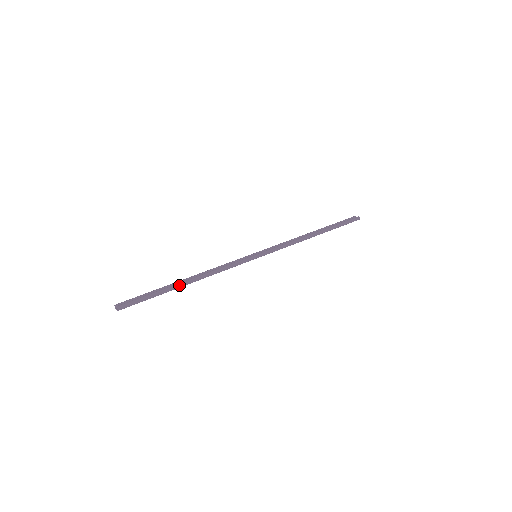
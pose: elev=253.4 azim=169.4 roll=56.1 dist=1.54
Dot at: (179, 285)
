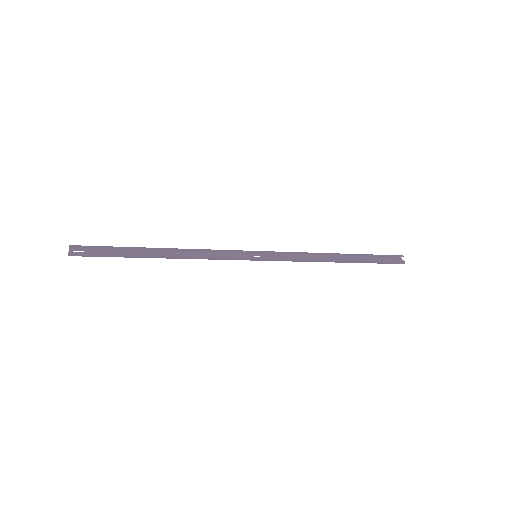
Dot at: (149, 256)
